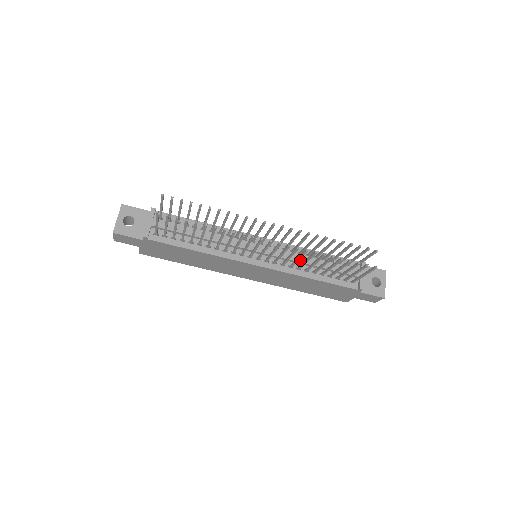
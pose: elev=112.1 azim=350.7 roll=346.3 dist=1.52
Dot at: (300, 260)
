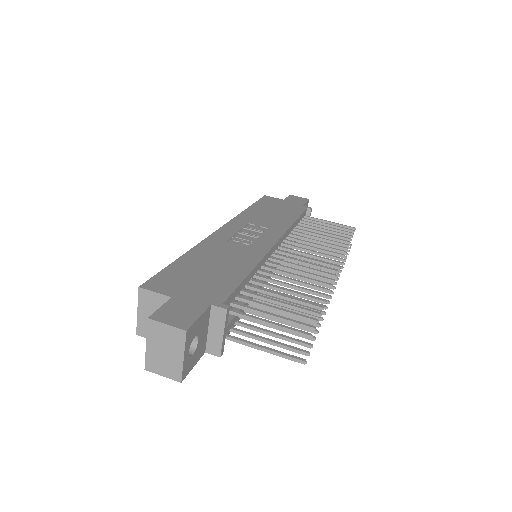
Dot at: occluded
